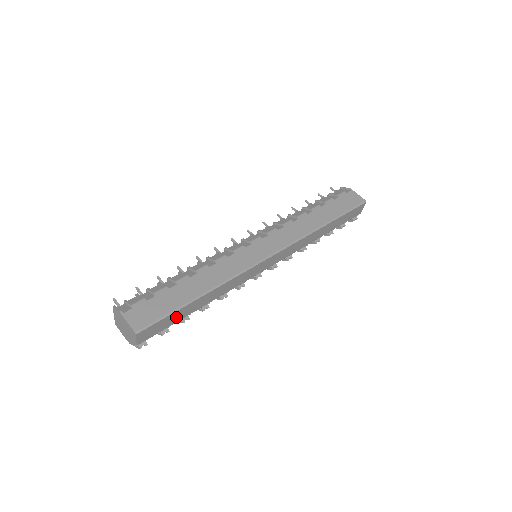
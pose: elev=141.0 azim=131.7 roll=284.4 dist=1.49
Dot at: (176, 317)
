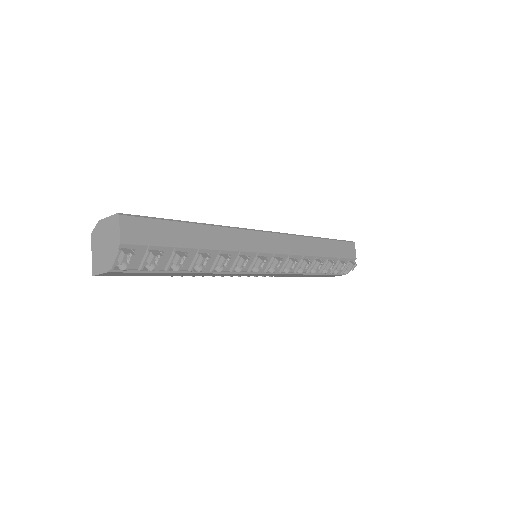
Dot at: (169, 235)
